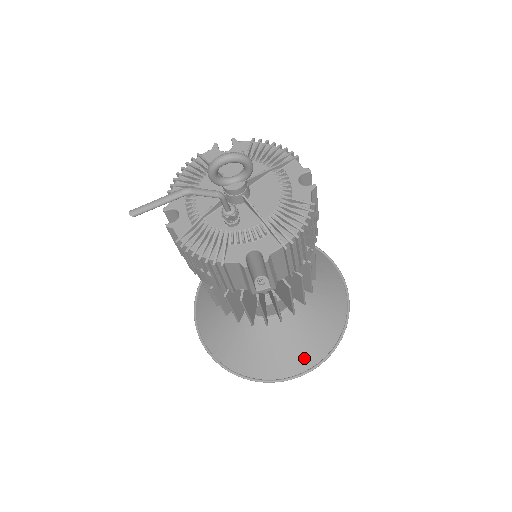
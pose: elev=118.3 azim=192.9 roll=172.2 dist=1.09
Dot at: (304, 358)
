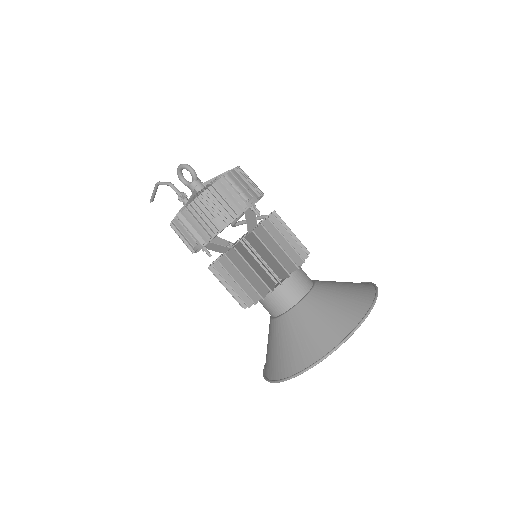
Dot at: (293, 361)
